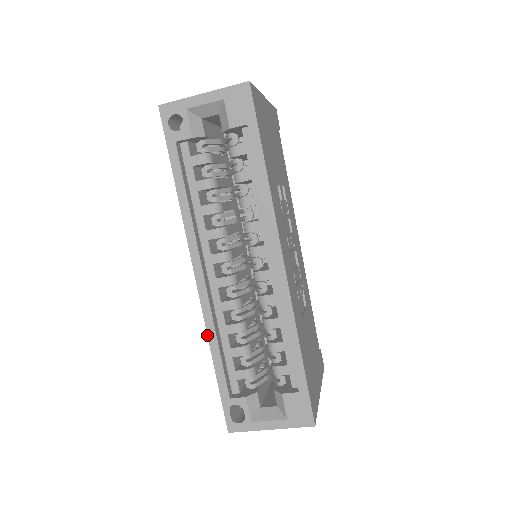
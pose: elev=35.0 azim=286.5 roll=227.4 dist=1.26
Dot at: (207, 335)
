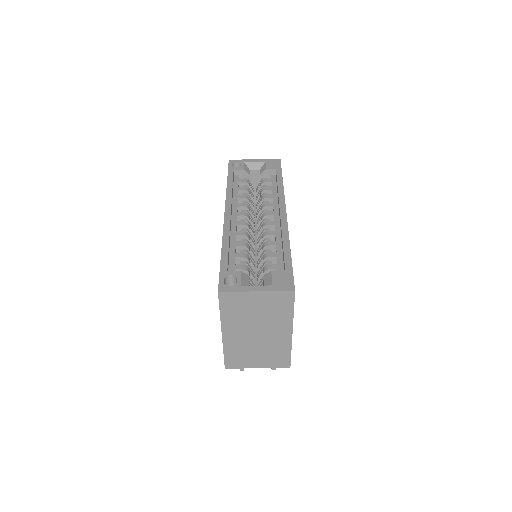
Dot at: (222, 238)
